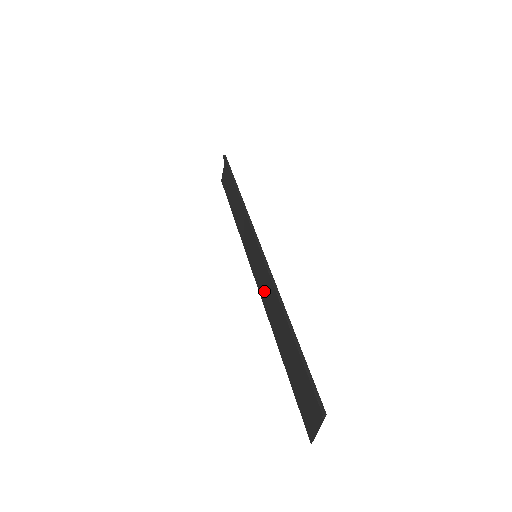
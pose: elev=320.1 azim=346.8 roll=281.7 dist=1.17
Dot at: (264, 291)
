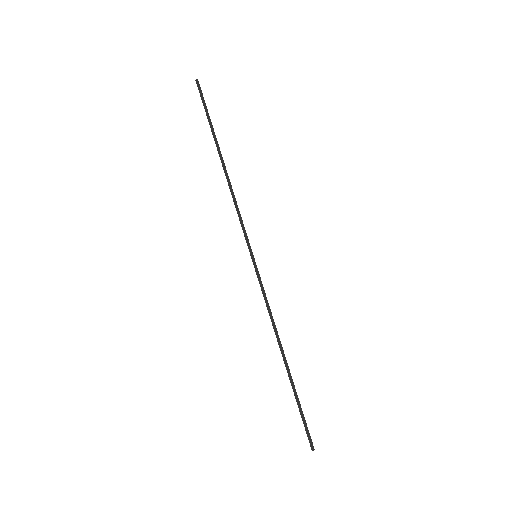
Dot at: occluded
